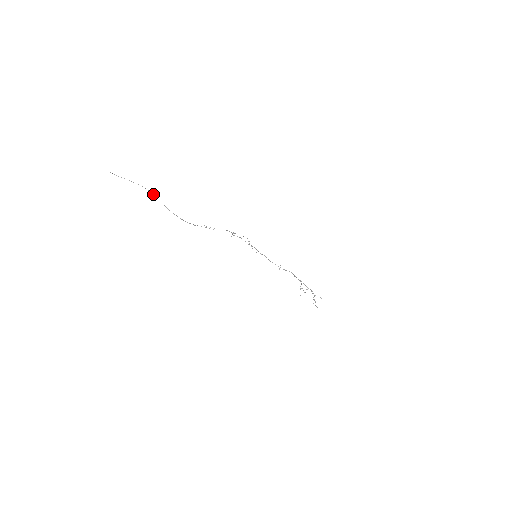
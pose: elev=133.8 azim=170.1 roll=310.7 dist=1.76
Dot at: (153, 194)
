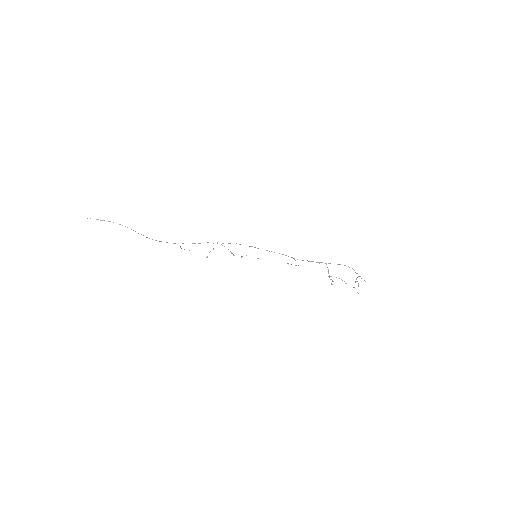
Dot at: occluded
